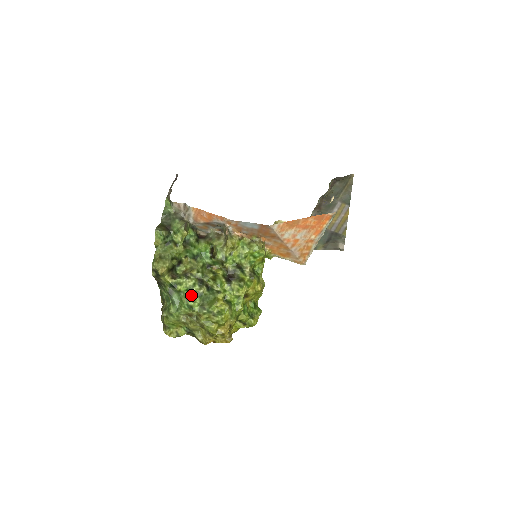
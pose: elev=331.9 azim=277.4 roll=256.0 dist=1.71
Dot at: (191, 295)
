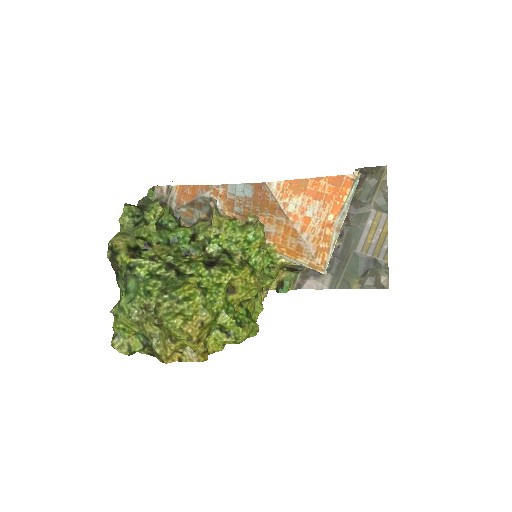
Dot at: (152, 279)
